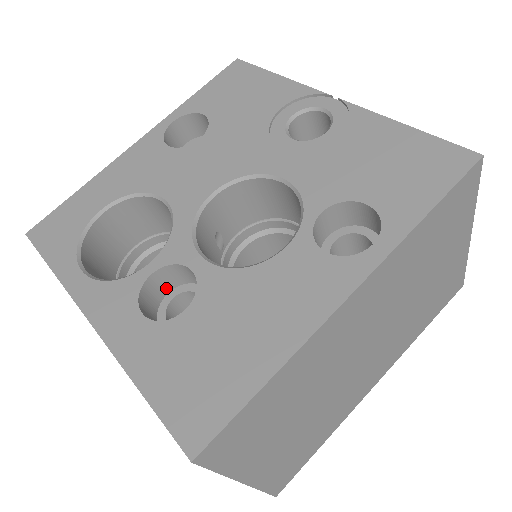
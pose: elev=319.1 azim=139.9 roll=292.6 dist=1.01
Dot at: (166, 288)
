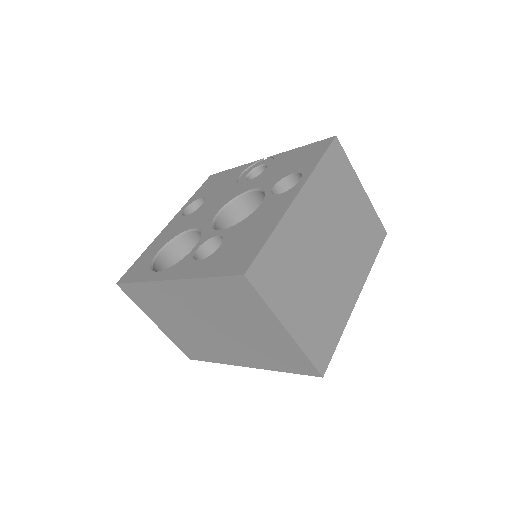
Dot at: occluded
